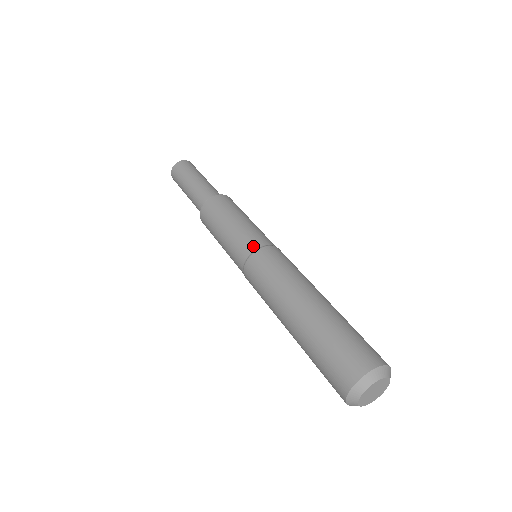
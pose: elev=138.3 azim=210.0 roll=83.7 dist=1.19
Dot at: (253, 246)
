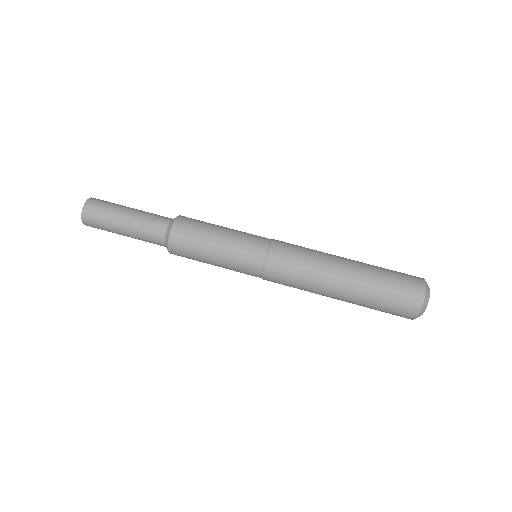
Dot at: (256, 273)
